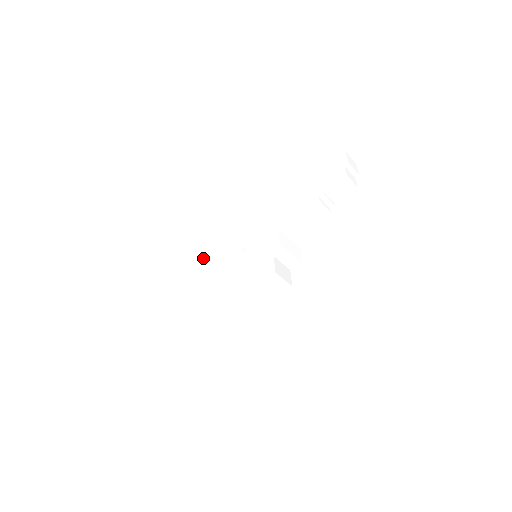
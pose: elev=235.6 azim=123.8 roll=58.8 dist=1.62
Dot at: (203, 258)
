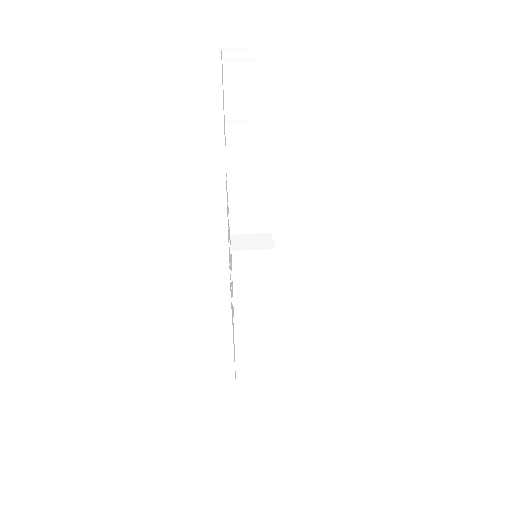
Dot at: occluded
